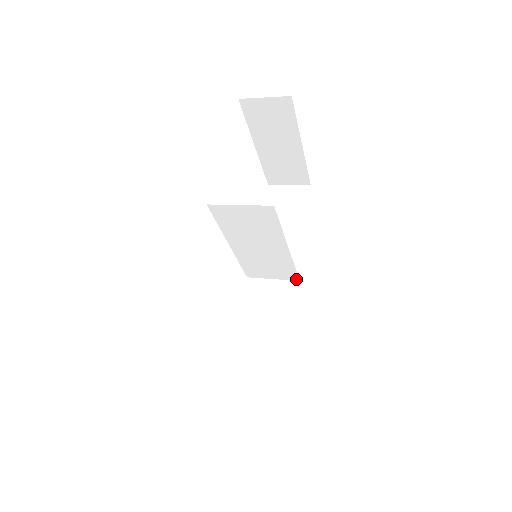
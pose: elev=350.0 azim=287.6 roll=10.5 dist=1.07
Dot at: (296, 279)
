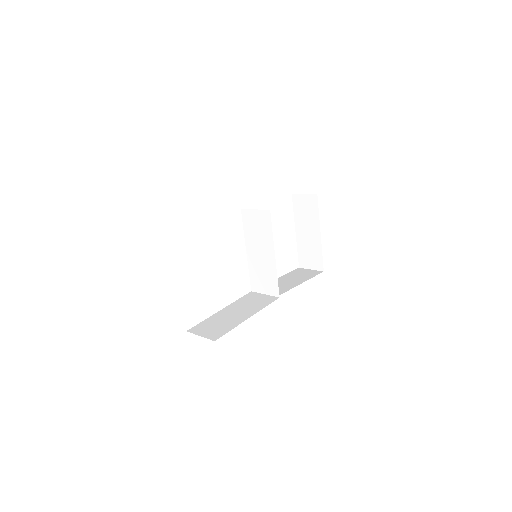
Dot at: (278, 295)
